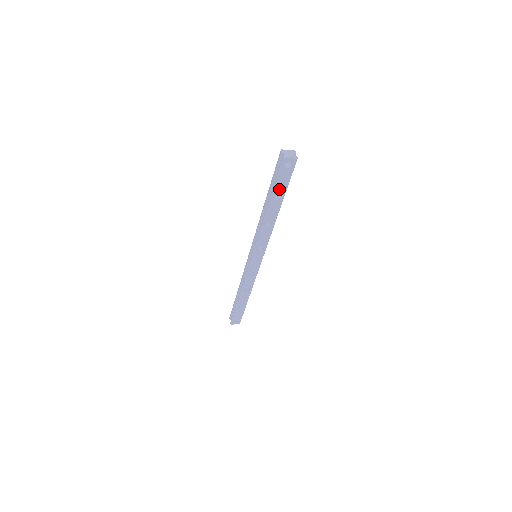
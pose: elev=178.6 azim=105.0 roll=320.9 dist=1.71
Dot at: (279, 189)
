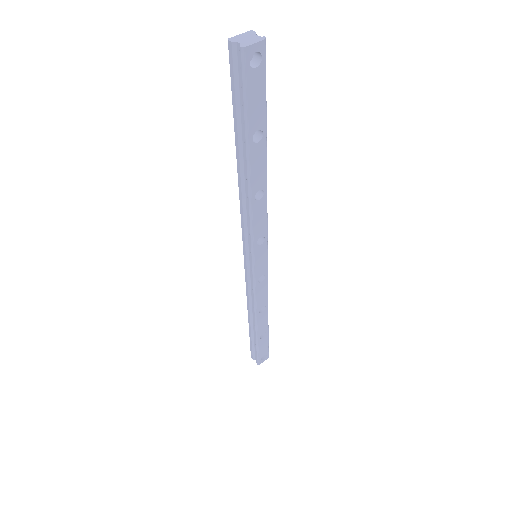
Dot at: (255, 120)
